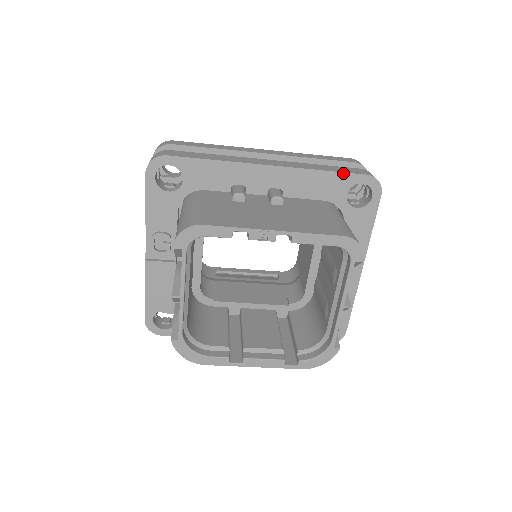
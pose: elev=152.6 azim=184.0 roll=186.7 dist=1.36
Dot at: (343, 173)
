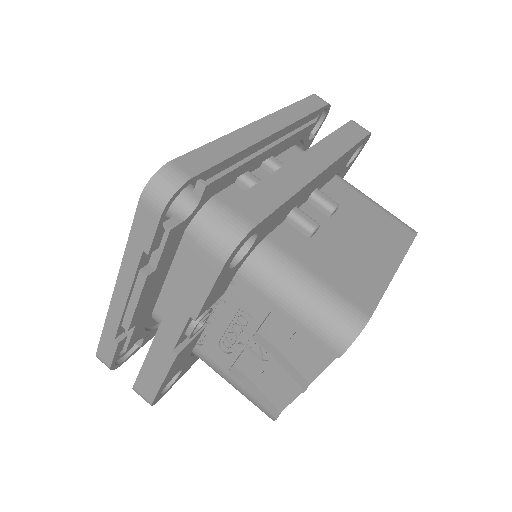
Dot at: (360, 142)
